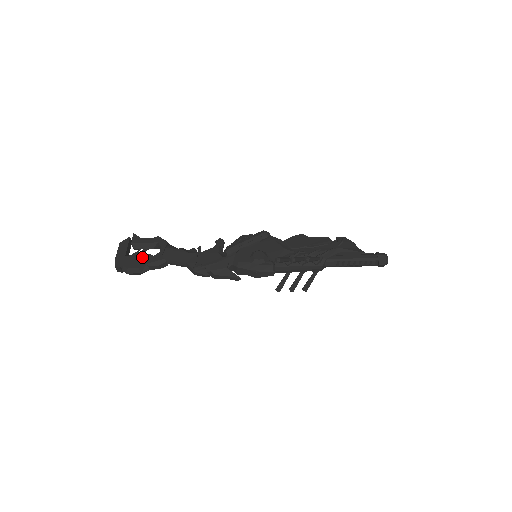
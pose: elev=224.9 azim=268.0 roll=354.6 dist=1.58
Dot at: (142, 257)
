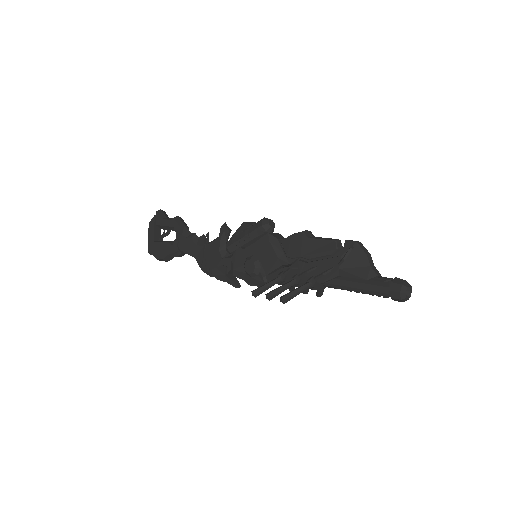
Dot at: (164, 246)
